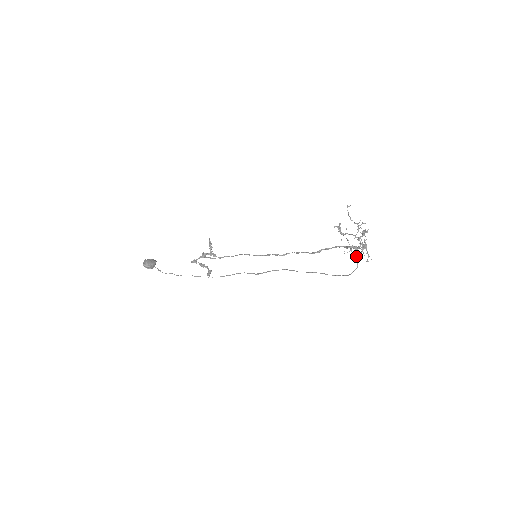
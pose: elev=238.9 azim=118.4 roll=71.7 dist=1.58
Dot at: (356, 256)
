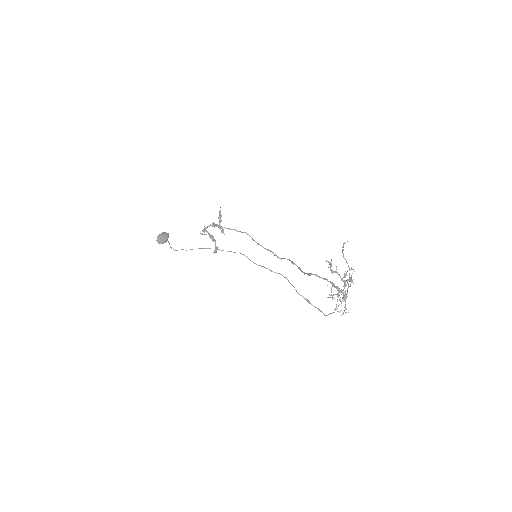
Dot at: (337, 300)
